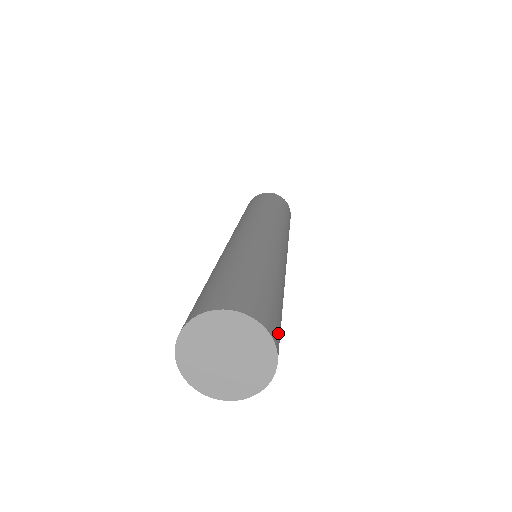
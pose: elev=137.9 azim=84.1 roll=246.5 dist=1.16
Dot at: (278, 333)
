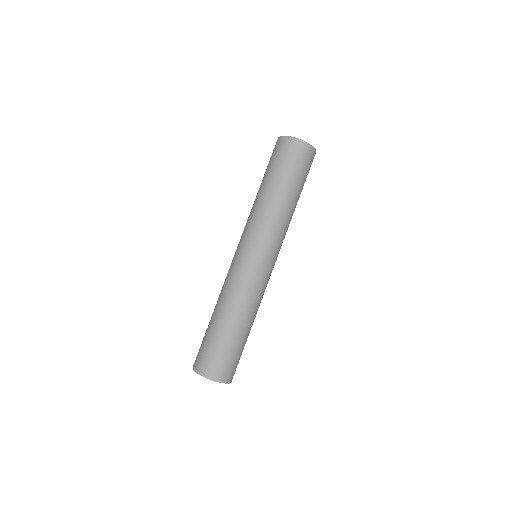
Dot at: (234, 371)
